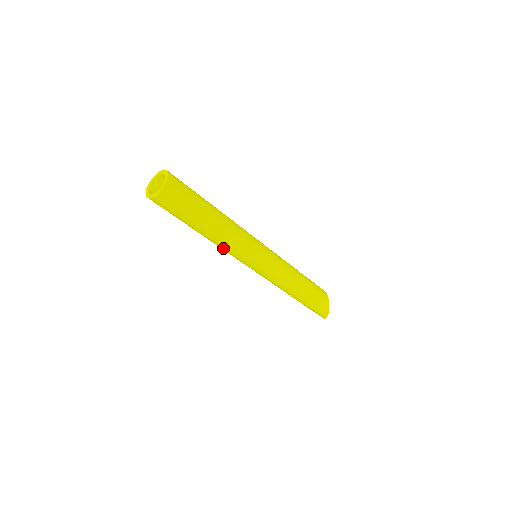
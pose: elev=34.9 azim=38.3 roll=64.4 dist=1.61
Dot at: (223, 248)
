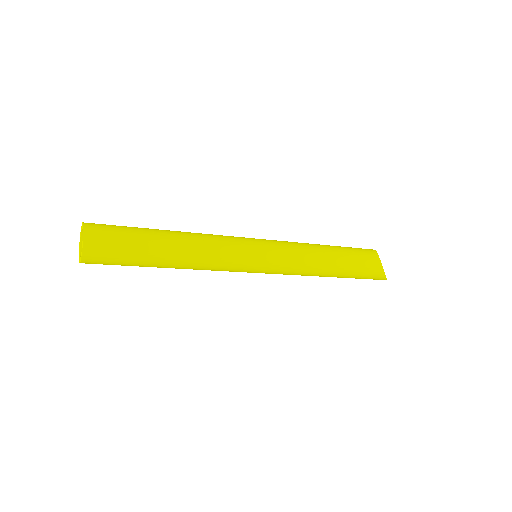
Dot at: occluded
